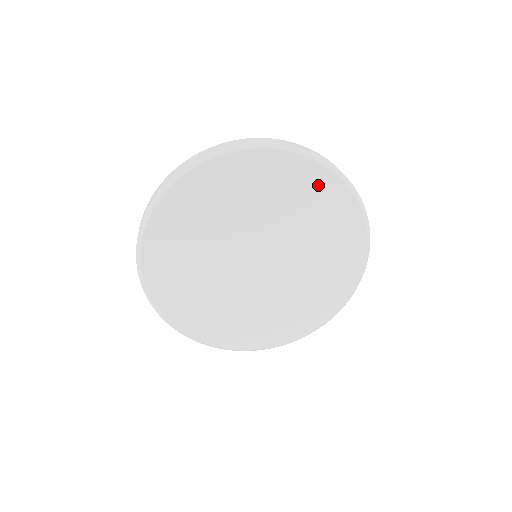
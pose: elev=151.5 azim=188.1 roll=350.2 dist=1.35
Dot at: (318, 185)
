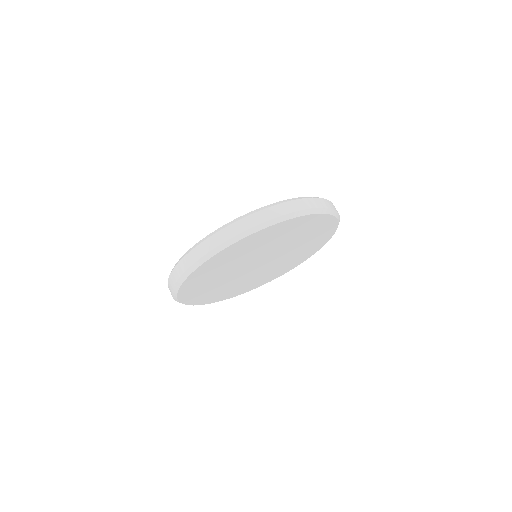
Dot at: (321, 224)
